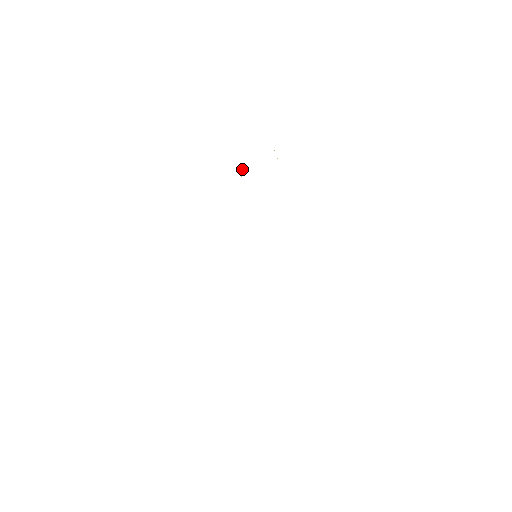
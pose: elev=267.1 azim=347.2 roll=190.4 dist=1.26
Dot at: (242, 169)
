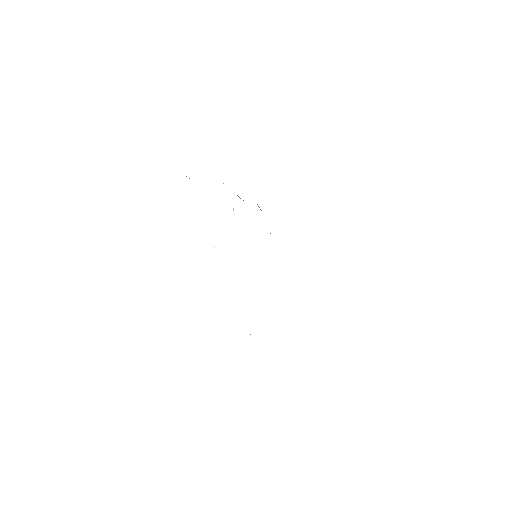
Dot at: (233, 208)
